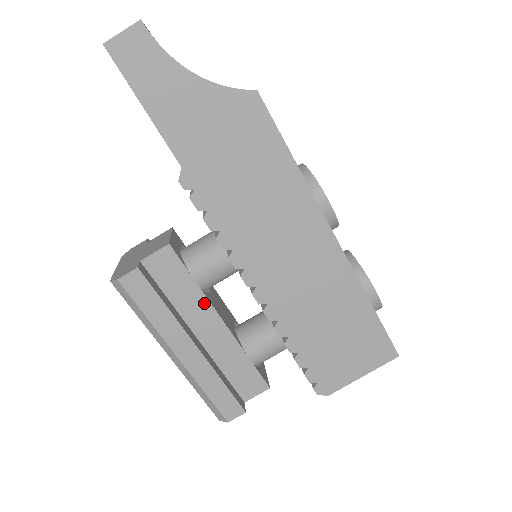
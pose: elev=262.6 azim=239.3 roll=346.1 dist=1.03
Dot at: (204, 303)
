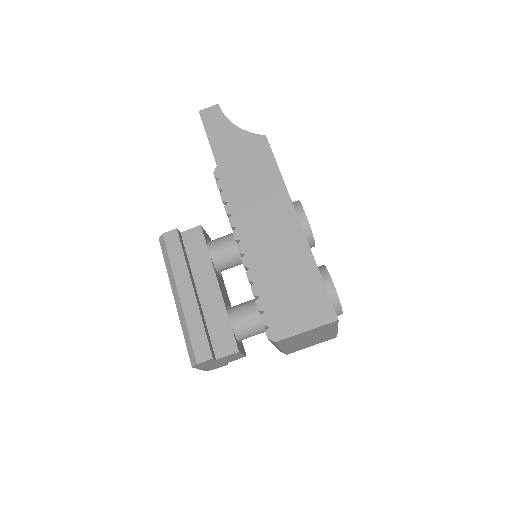
Dot at: (210, 268)
